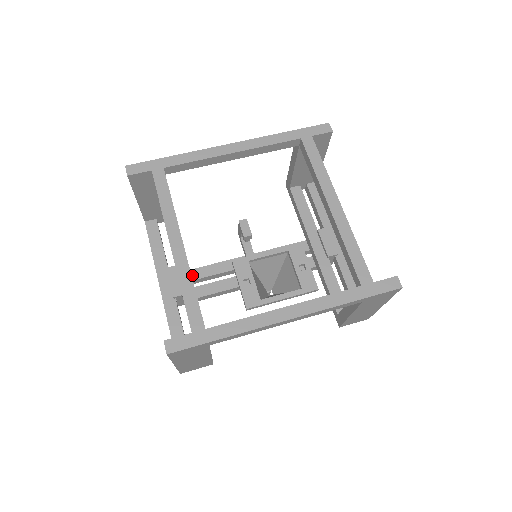
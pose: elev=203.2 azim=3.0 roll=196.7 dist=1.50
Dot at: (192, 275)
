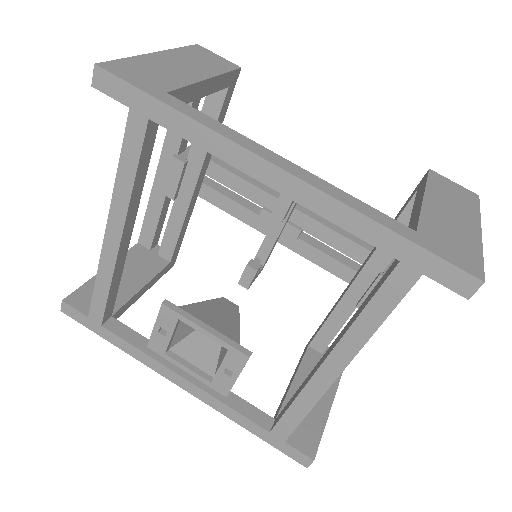
Dot at: (211, 170)
